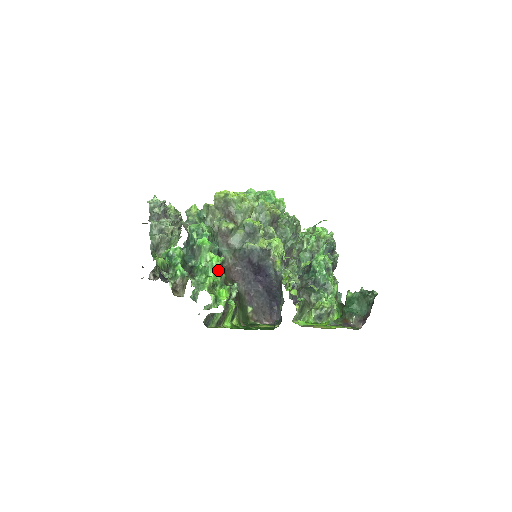
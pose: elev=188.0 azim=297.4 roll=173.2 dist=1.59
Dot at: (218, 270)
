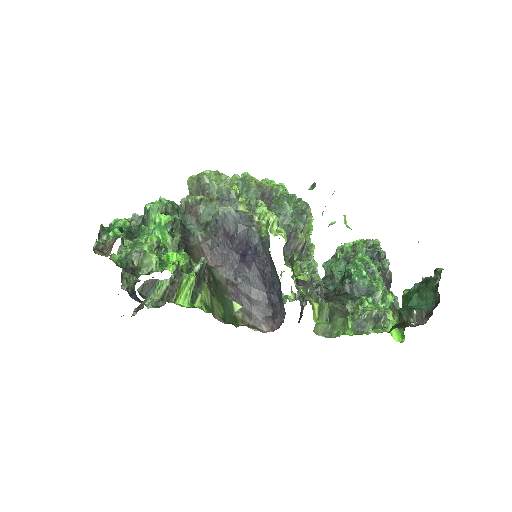
Dot at: (168, 231)
